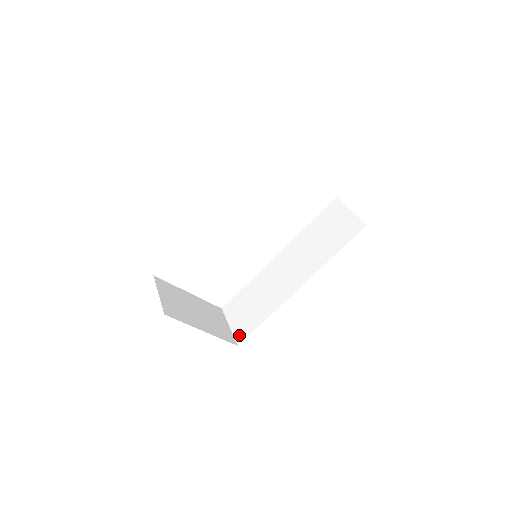
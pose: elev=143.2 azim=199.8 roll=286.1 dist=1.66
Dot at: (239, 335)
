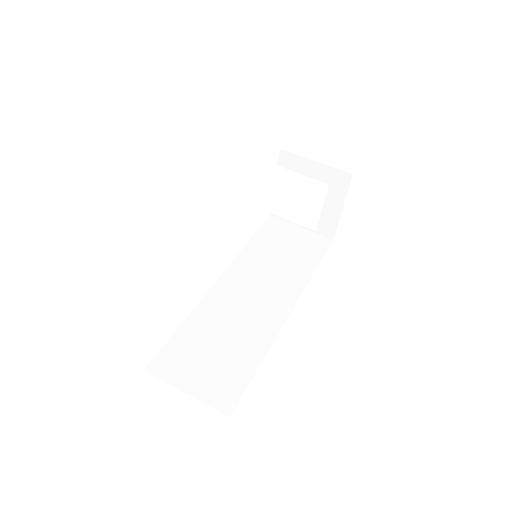
Dot at: (221, 399)
